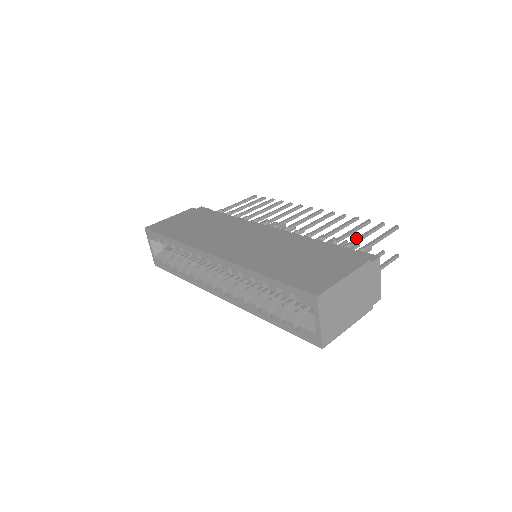
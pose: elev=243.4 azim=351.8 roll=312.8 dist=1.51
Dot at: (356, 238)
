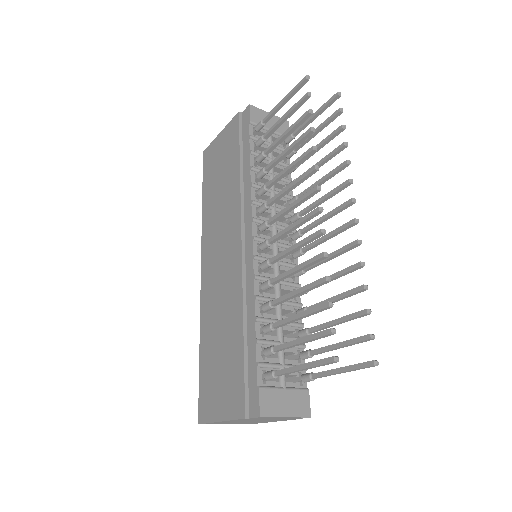
Dot at: (284, 343)
